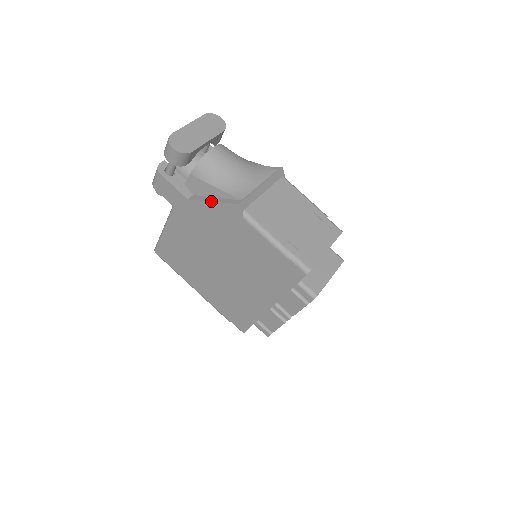
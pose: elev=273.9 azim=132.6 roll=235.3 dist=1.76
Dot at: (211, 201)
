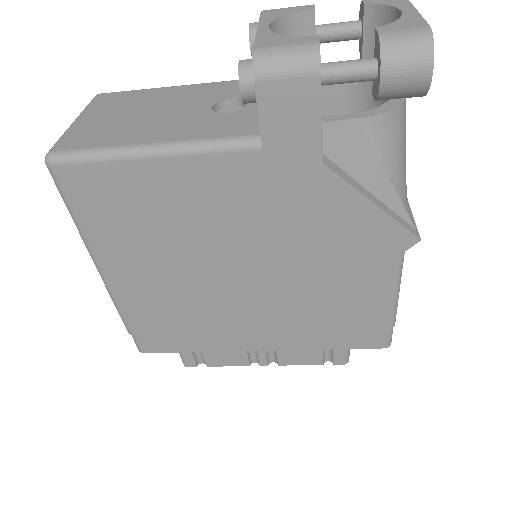
Dot at: (374, 202)
